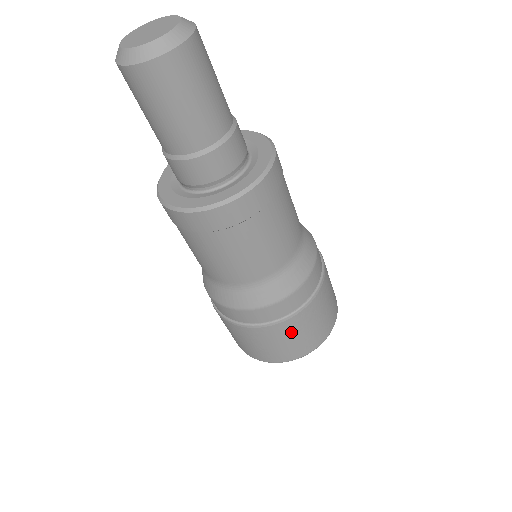
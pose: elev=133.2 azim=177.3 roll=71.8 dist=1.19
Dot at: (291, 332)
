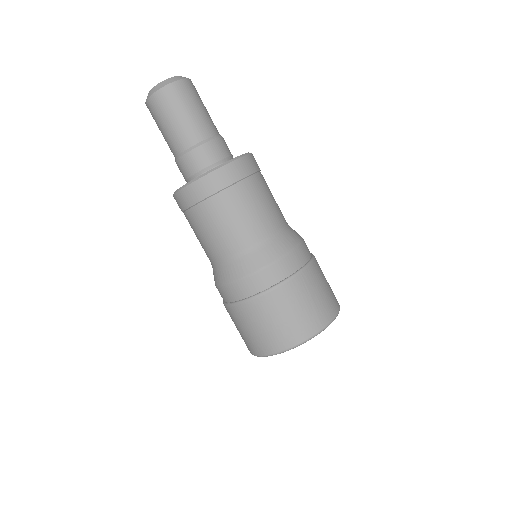
Dot at: (316, 283)
